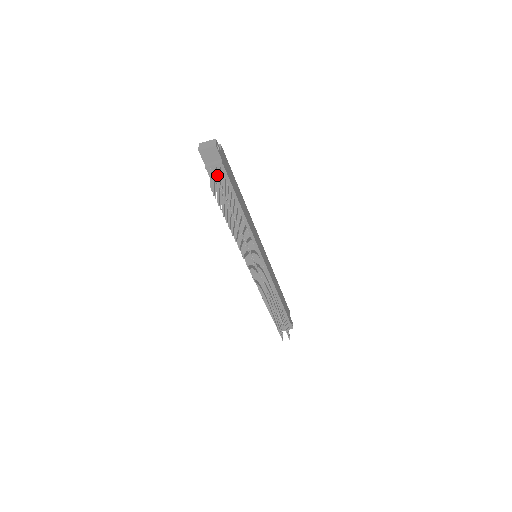
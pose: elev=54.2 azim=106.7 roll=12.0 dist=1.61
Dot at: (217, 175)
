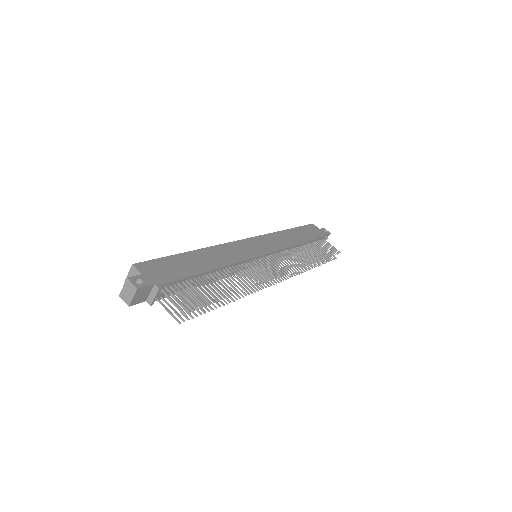
Dot at: occluded
